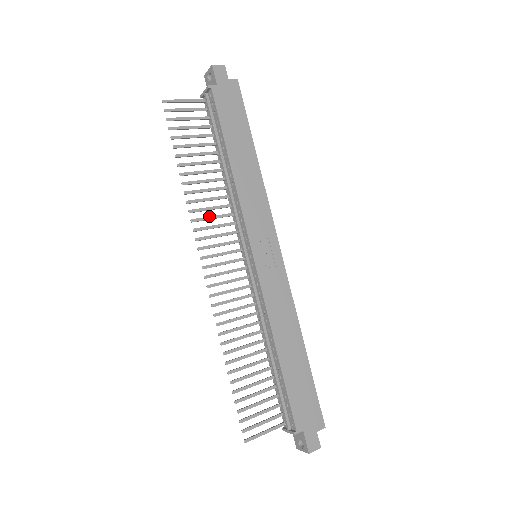
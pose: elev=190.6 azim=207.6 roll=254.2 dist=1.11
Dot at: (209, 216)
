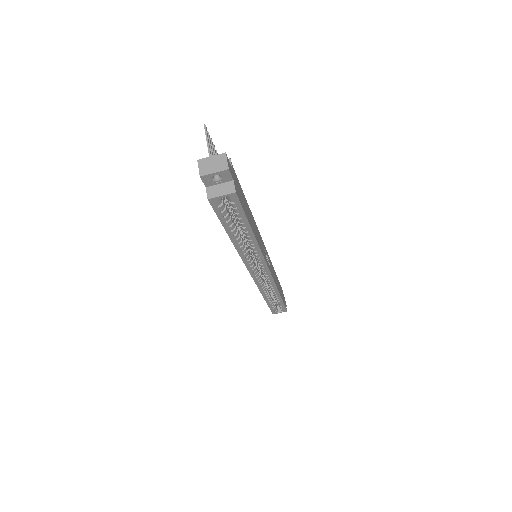
Dot at: occluded
